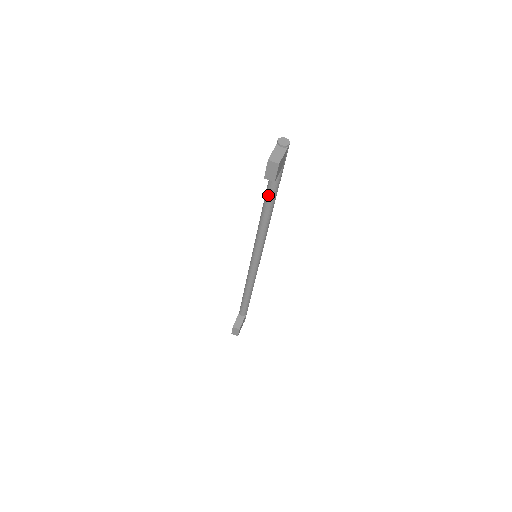
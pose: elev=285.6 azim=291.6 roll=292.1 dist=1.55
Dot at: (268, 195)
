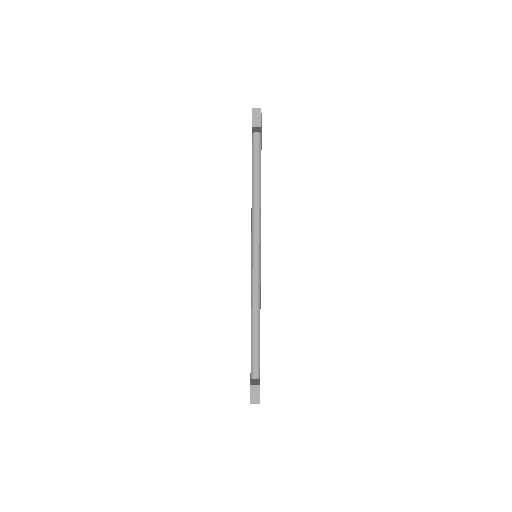
Dot at: (255, 167)
